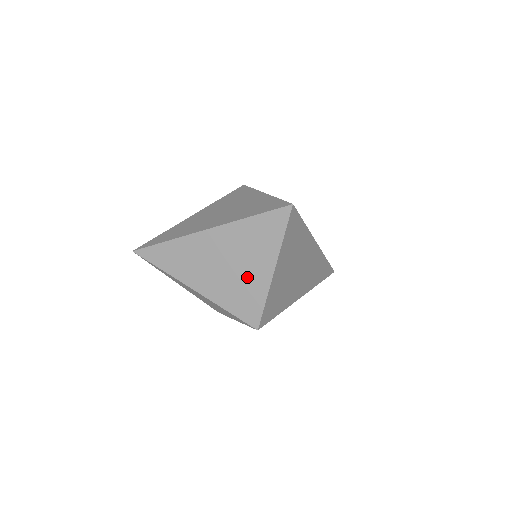
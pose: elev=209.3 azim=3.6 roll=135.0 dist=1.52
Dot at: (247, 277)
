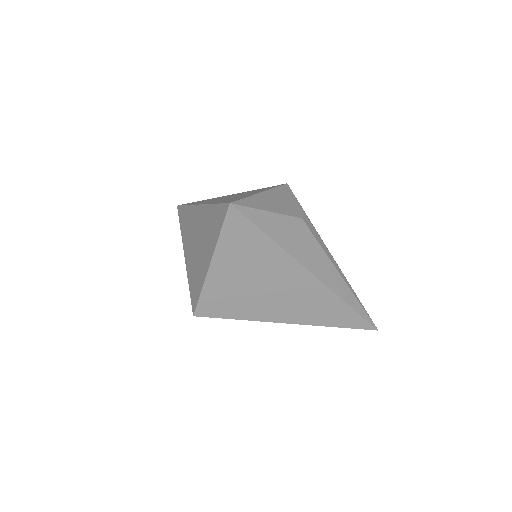
Dot at: (200, 261)
